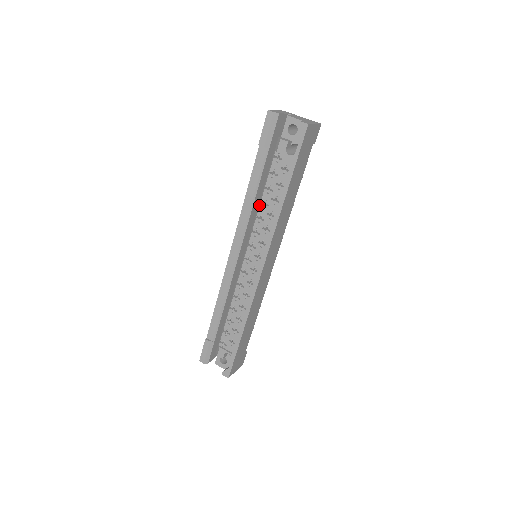
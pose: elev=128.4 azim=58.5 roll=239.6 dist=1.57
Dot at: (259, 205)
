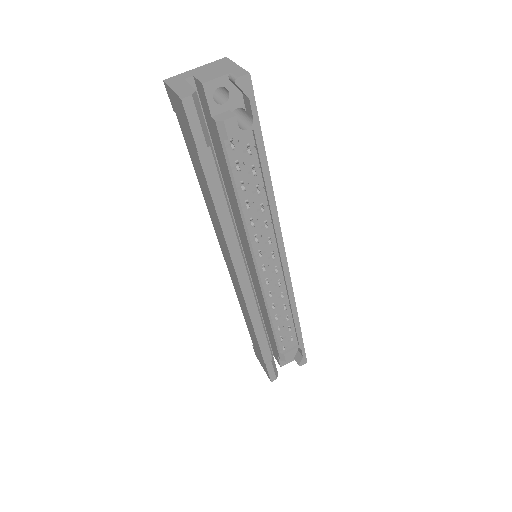
Dot at: (242, 212)
